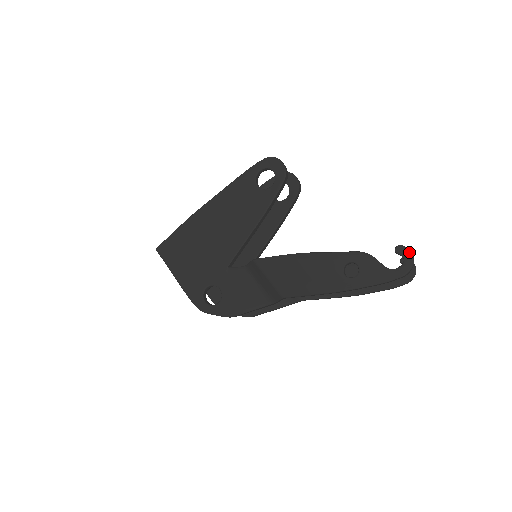
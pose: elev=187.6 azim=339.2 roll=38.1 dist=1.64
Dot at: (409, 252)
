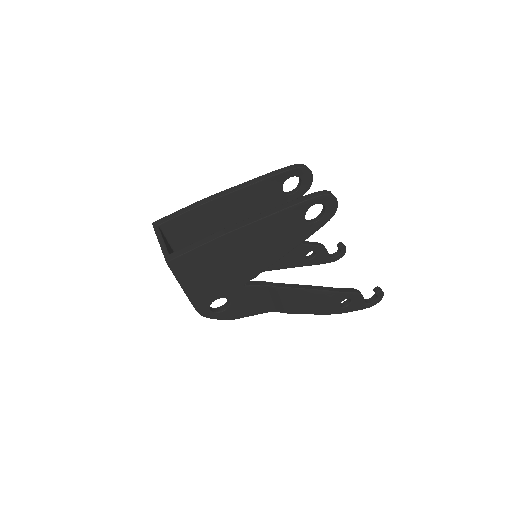
Dot at: (383, 295)
